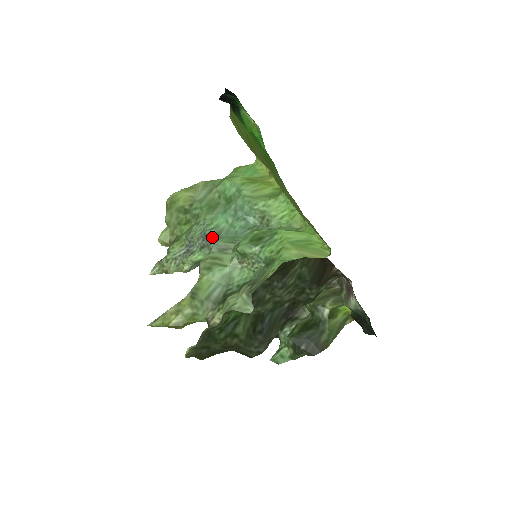
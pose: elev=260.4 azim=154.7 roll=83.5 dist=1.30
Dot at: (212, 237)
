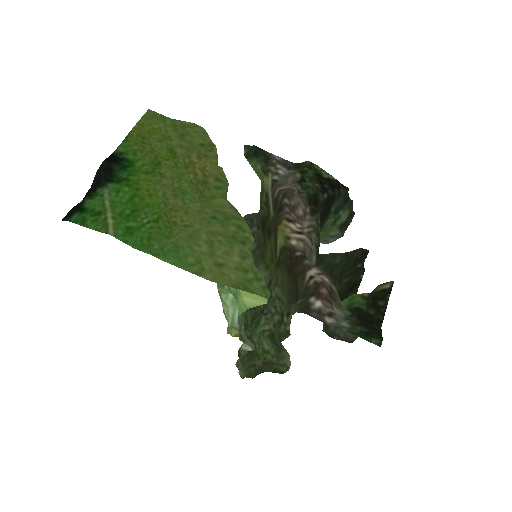
Dot at: occluded
